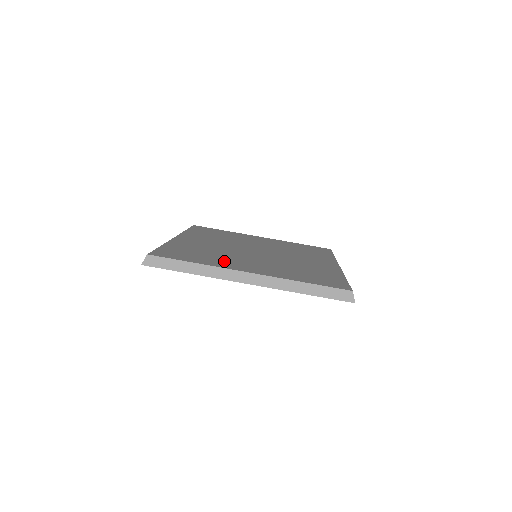
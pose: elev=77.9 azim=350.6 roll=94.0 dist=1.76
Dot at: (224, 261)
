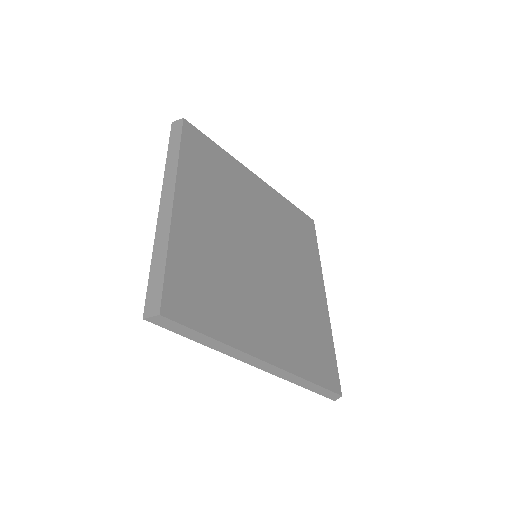
Dot at: (240, 318)
